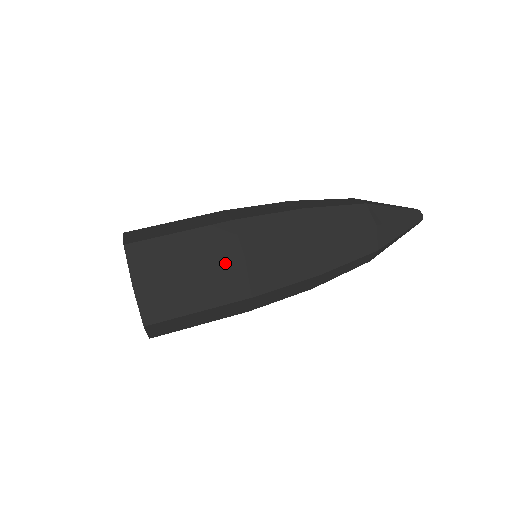
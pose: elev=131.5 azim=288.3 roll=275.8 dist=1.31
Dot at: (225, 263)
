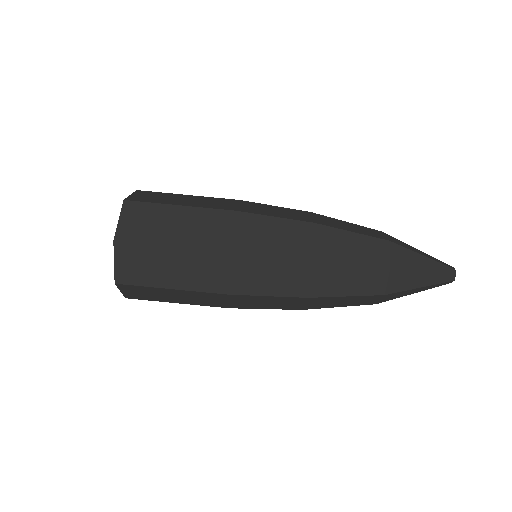
Dot at: (210, 306)
